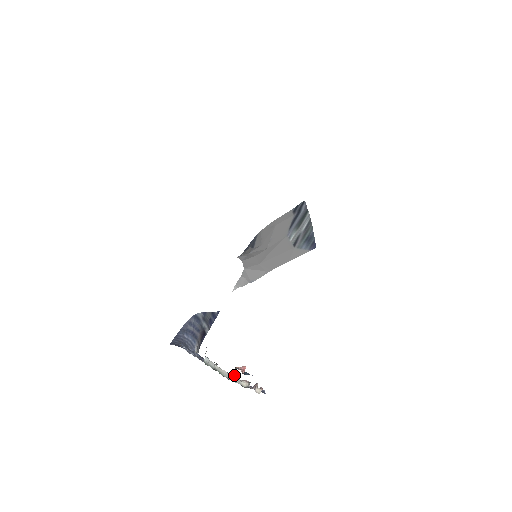
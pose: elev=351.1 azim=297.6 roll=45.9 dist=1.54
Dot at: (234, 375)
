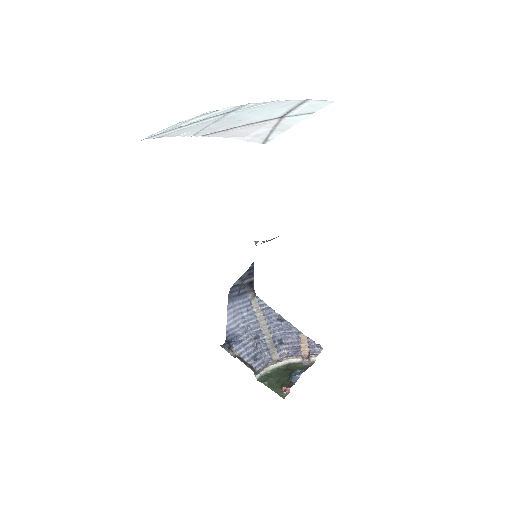
Dot at: (287, 359)
